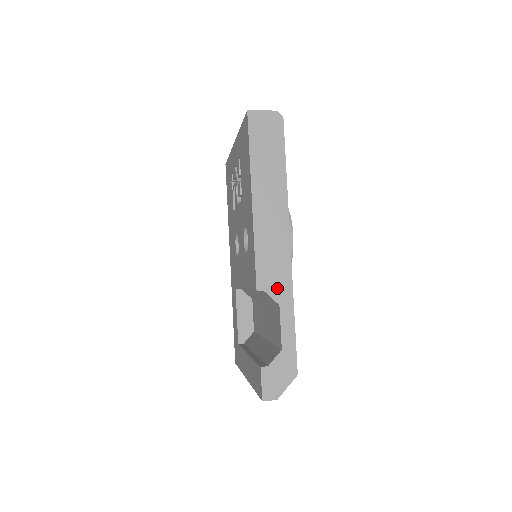
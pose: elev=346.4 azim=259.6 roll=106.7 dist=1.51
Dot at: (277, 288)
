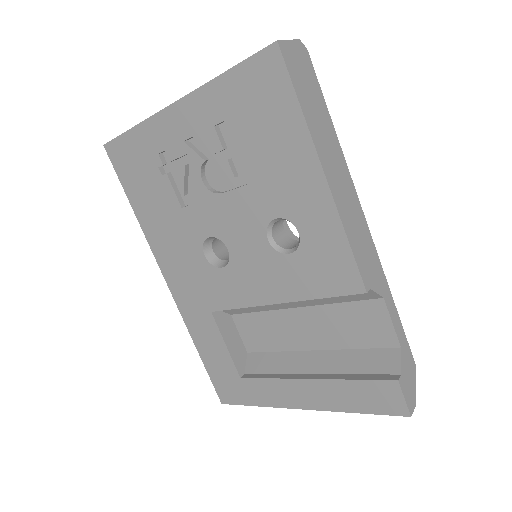
Dot at: (376, 279)
